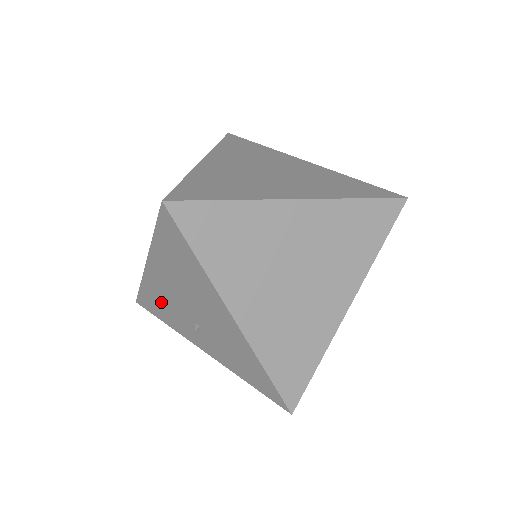
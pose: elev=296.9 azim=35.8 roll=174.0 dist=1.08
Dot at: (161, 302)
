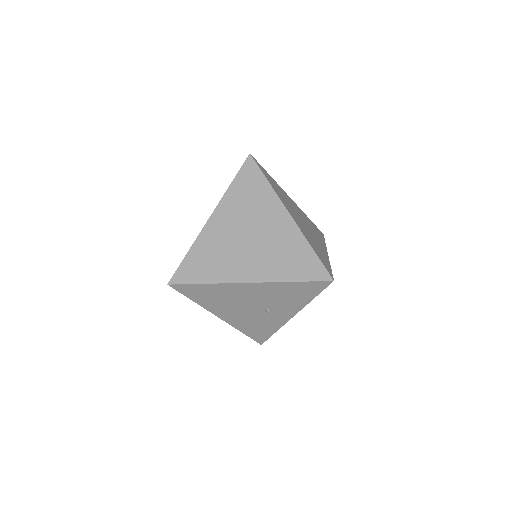
Dot at: (253, 325)
